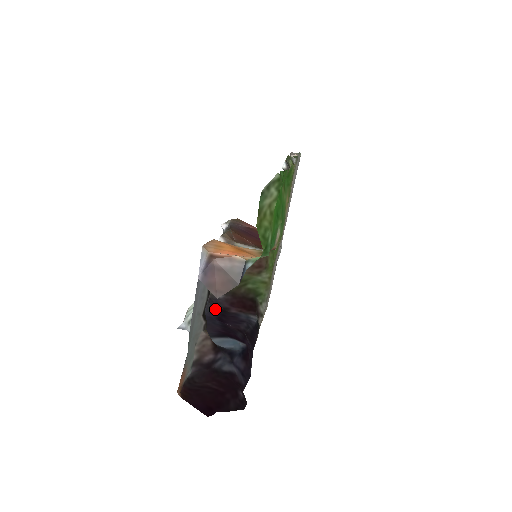
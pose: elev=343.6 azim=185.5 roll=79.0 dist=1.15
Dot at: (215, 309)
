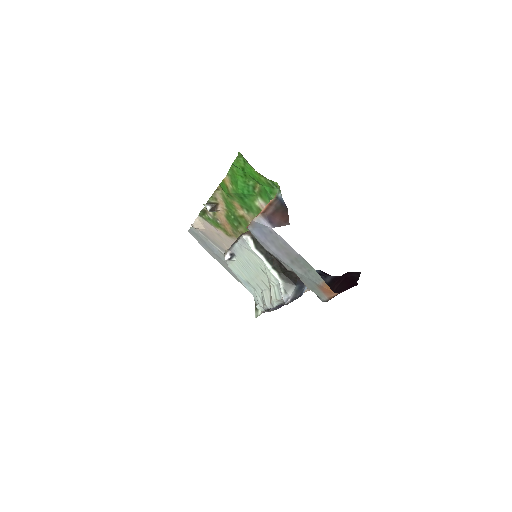
Dot at: occluded
